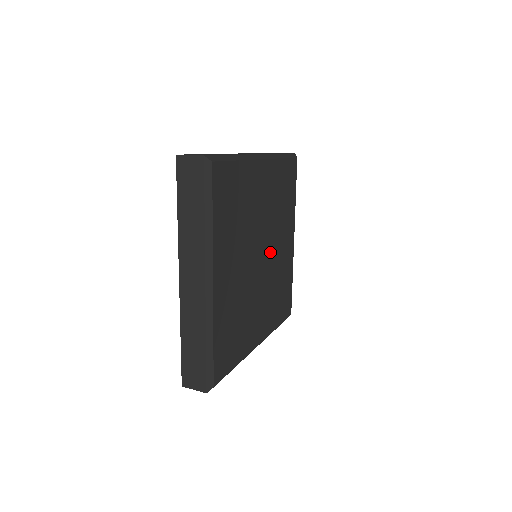
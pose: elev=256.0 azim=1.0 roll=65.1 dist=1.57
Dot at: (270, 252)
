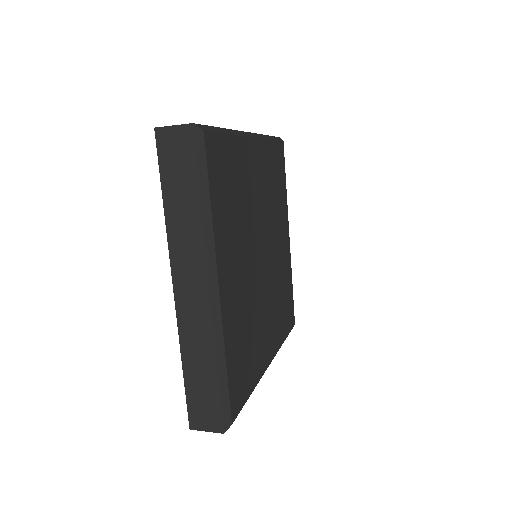
Dot at: (270, 251)
